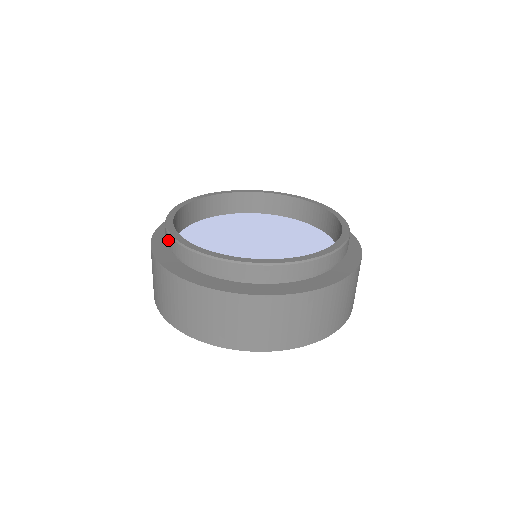
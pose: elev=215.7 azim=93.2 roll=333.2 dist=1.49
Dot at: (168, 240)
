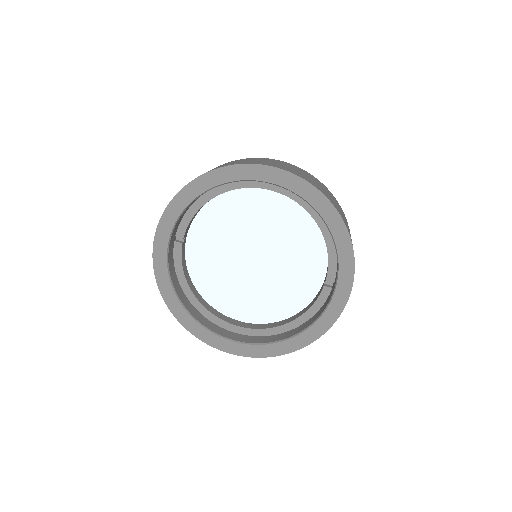
Dot at: occluded
